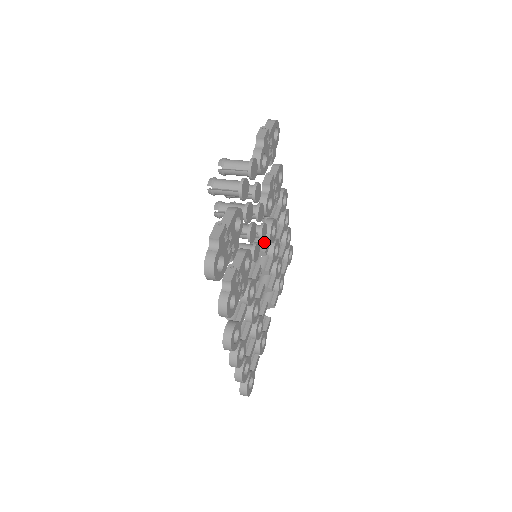
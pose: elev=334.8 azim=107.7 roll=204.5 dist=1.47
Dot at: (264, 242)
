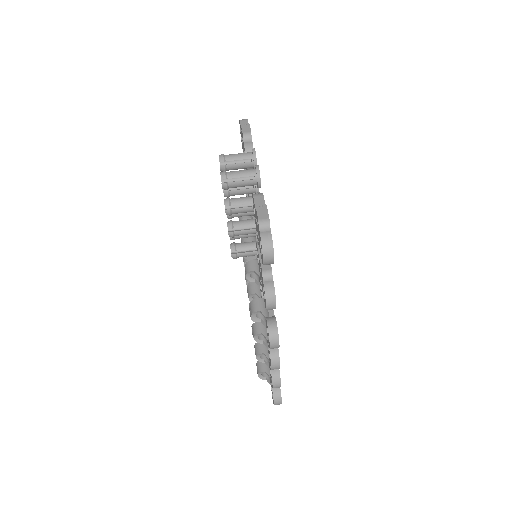
Dot at: occluded
